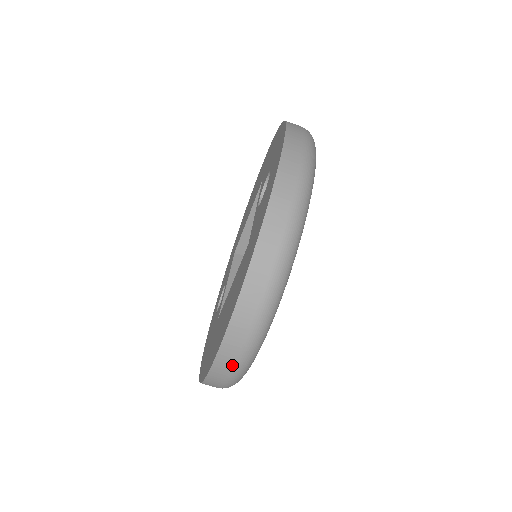
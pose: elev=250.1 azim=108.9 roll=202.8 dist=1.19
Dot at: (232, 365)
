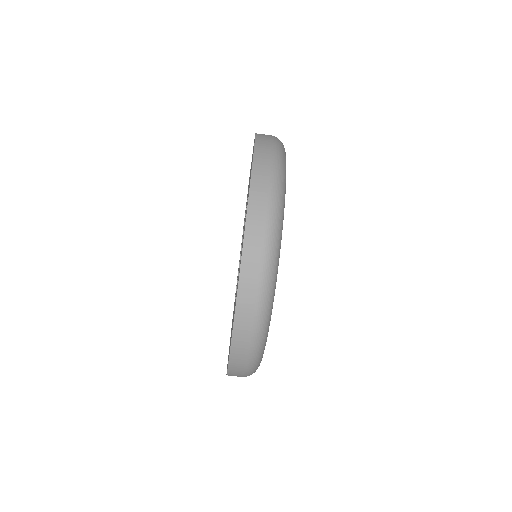
Dot at: (243, 368)
